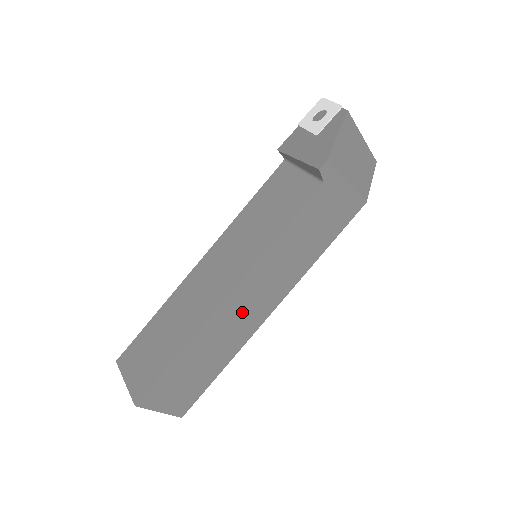
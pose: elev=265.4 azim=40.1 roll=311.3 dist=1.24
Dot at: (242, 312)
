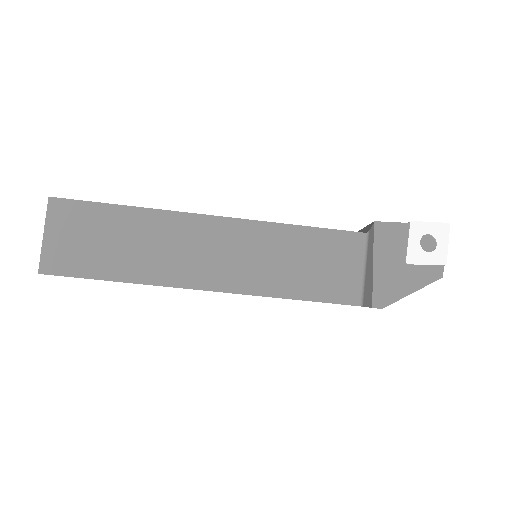
Dot at: occluded
